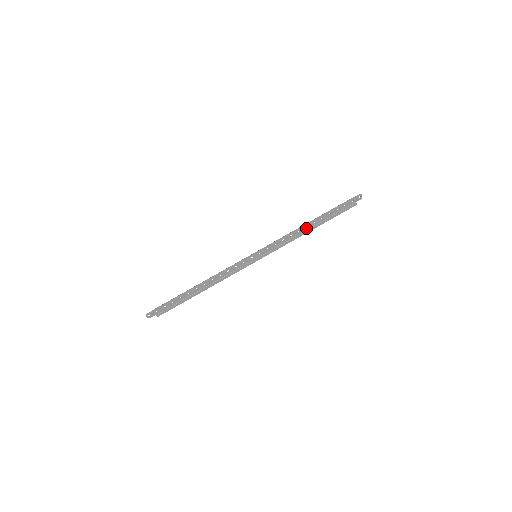
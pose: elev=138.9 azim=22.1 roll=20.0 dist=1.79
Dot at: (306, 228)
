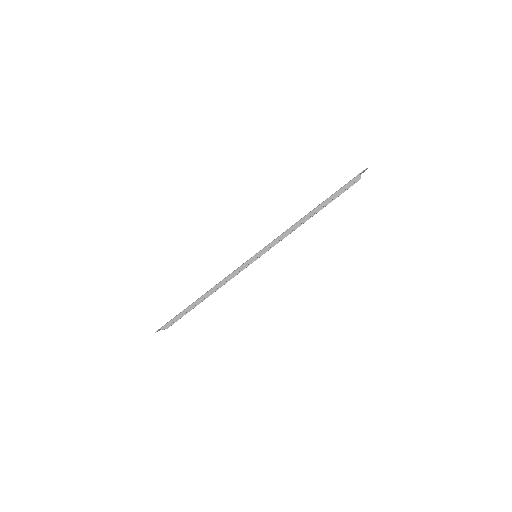
Dot at: occluded
